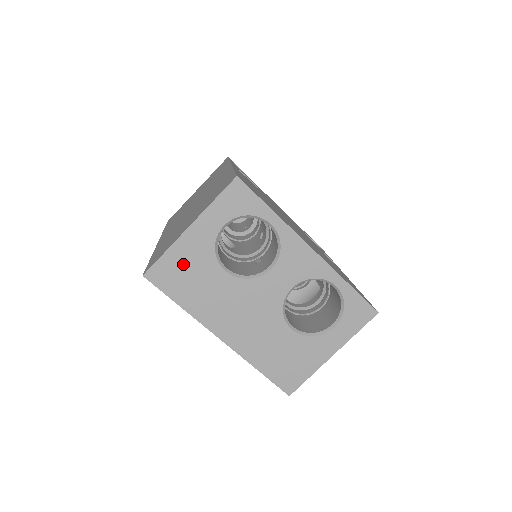
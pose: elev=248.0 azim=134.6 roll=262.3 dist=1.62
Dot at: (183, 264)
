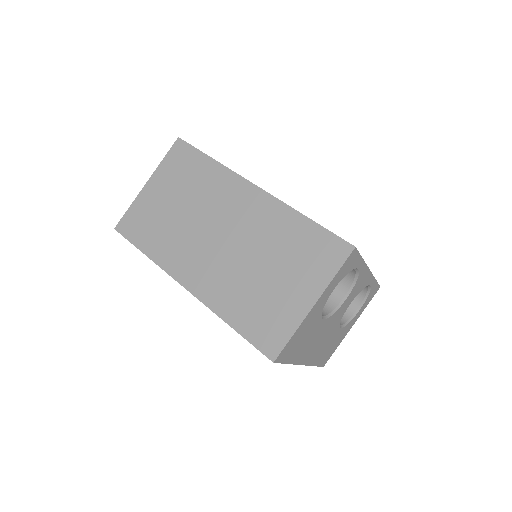
Dot at: (301, 334)
